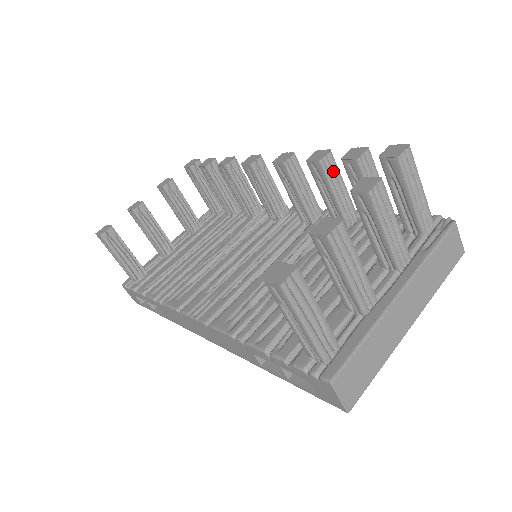
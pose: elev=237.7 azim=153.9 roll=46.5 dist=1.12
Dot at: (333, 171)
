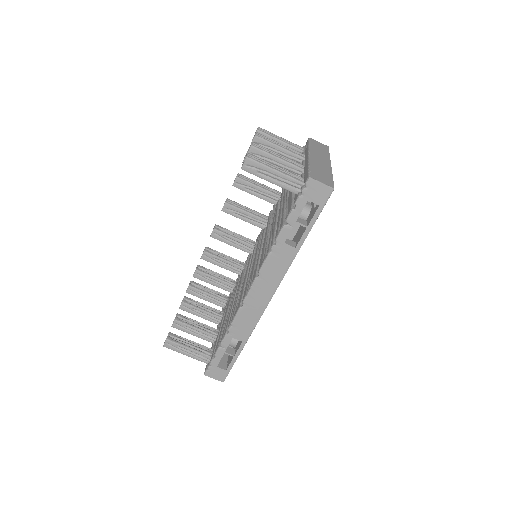
Dot at: (248, 179)
